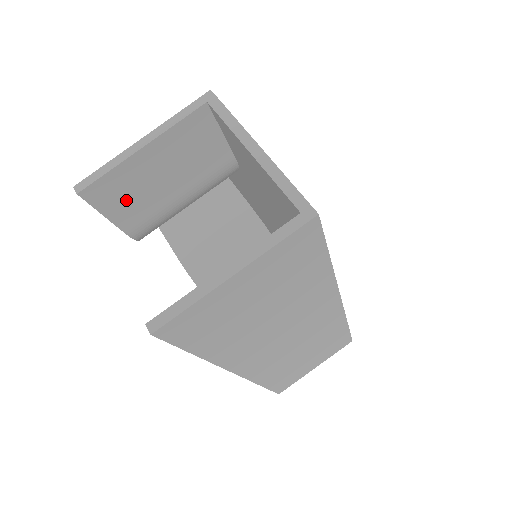
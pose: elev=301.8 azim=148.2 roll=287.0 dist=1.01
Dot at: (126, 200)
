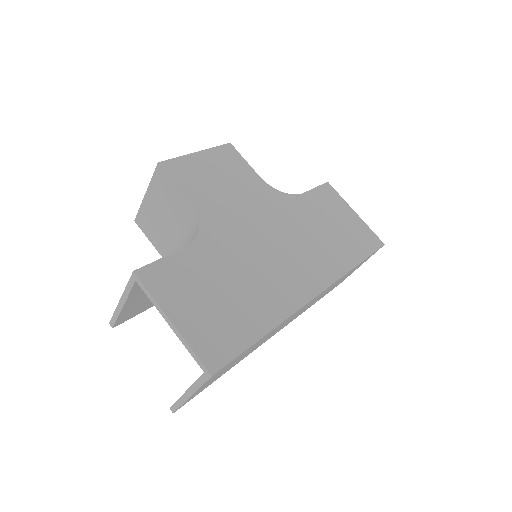
Dot at: (140, 307)
